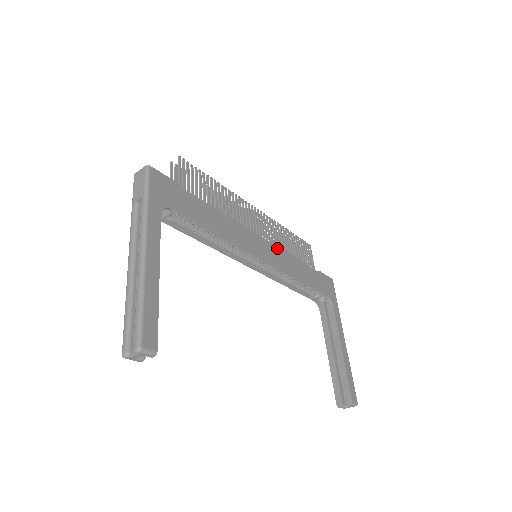
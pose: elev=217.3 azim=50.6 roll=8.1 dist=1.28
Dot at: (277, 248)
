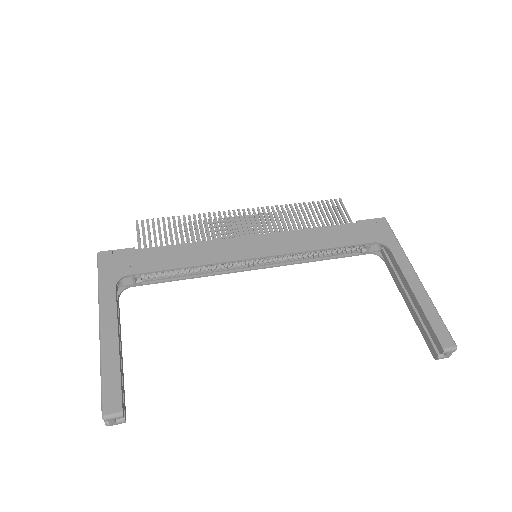
Dot at: (279, 234)
